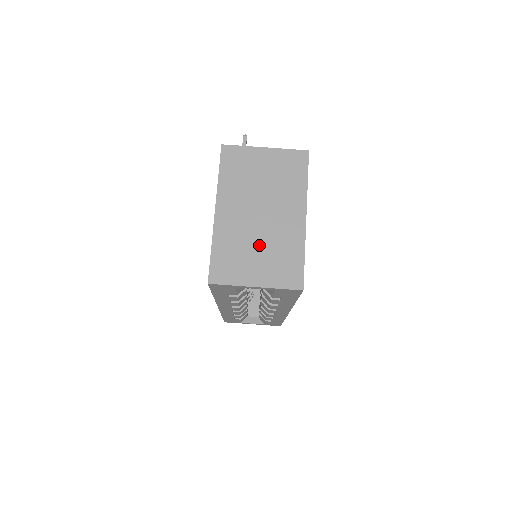
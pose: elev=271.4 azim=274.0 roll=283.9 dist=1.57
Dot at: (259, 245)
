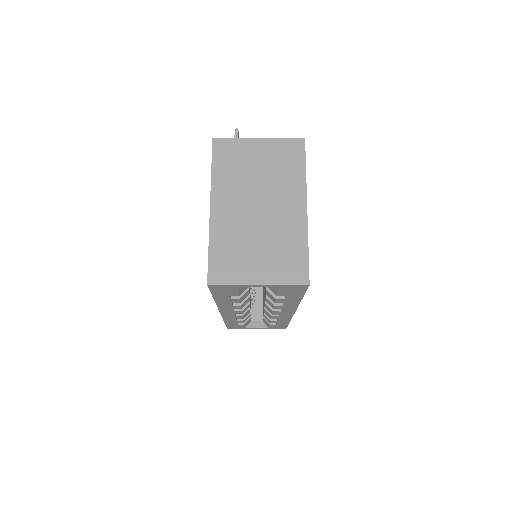
Dot at: (259, 240)
